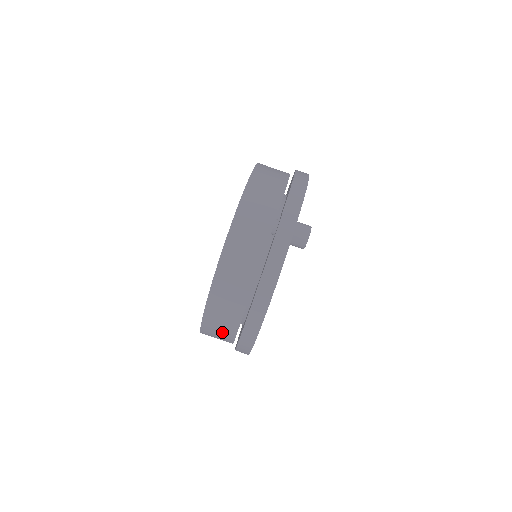
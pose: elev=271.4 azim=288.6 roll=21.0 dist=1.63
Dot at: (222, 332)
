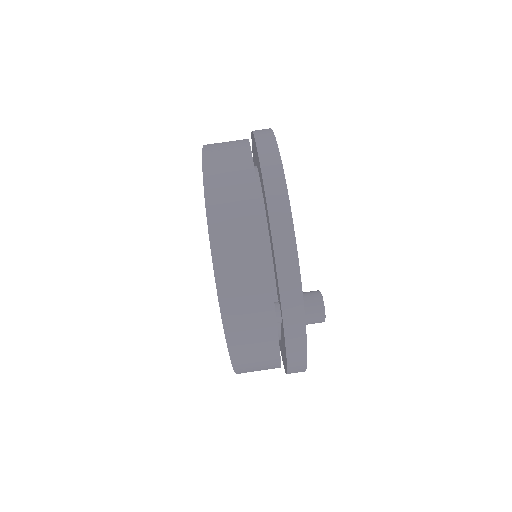
Dot at: occluded
